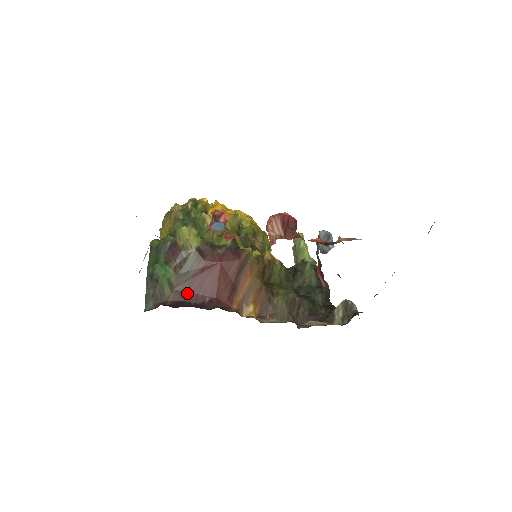
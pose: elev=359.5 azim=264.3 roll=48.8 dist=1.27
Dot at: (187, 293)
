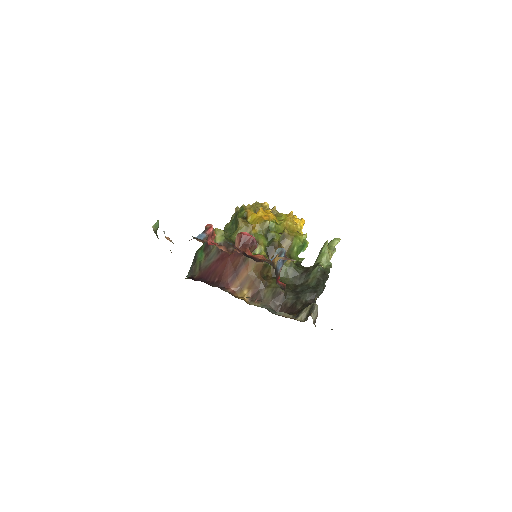
Dot at: (207, 273)
